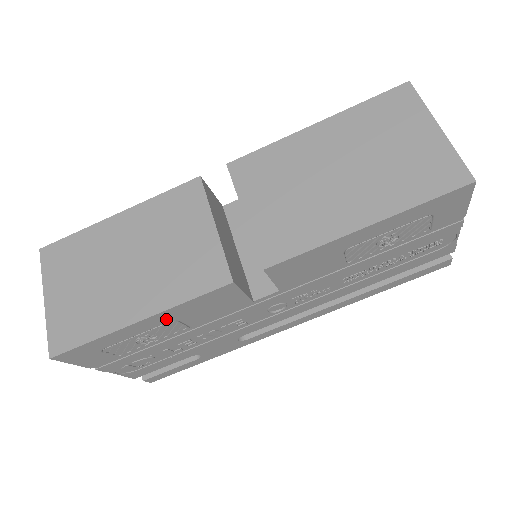
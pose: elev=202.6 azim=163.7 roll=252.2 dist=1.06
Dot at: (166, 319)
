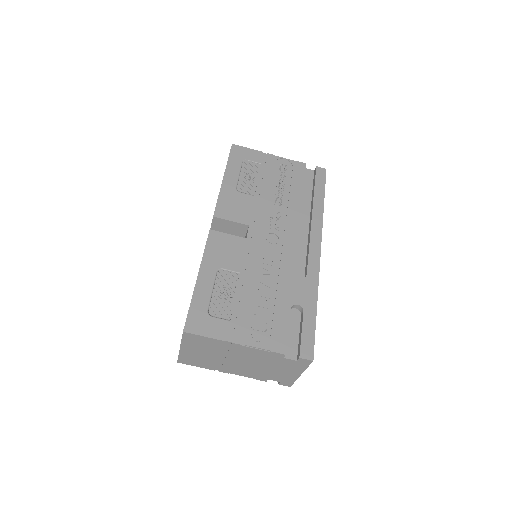
Dot at: (212, 270)
